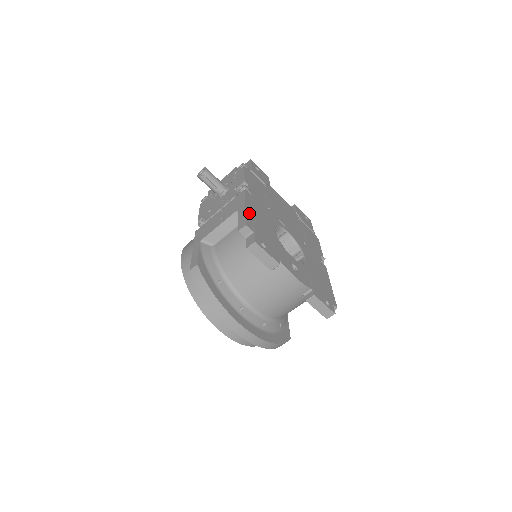
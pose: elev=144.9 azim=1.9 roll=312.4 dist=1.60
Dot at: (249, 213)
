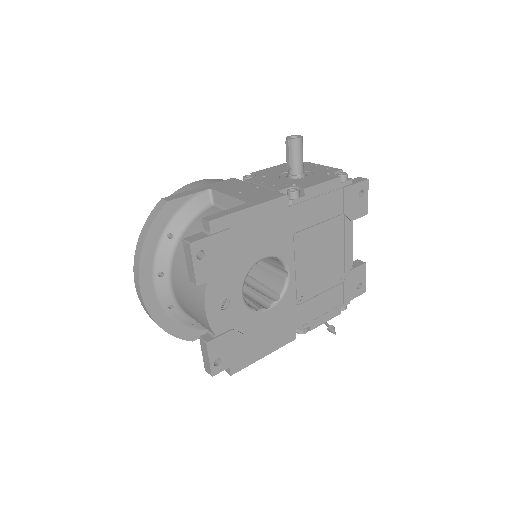
Dot at: (242, 217)
